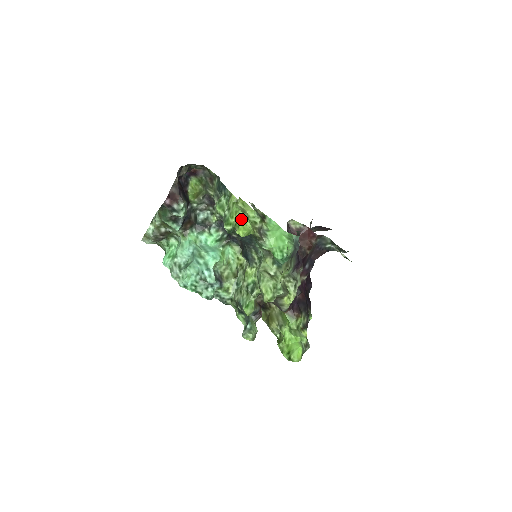
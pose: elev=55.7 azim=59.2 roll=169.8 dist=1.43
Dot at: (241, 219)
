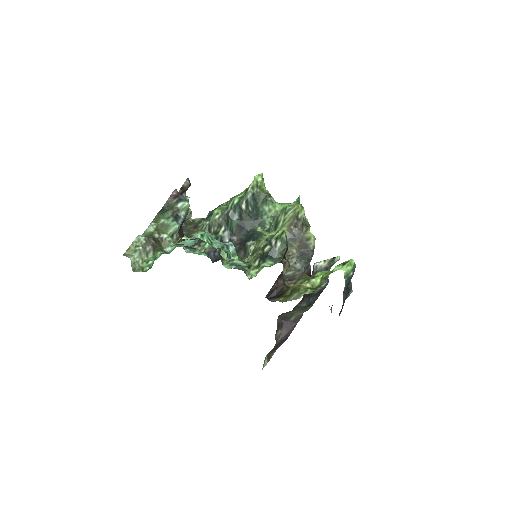
Dot at: occluded
